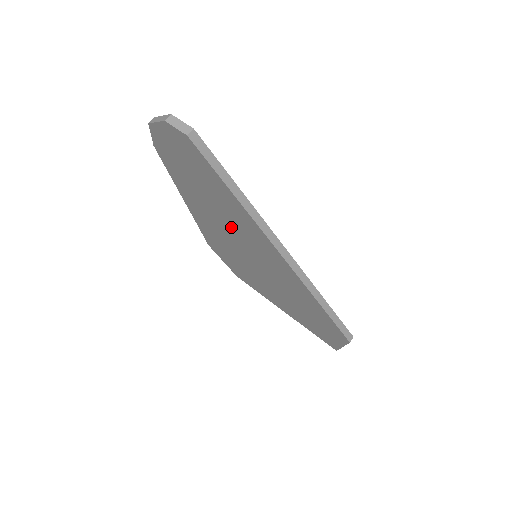
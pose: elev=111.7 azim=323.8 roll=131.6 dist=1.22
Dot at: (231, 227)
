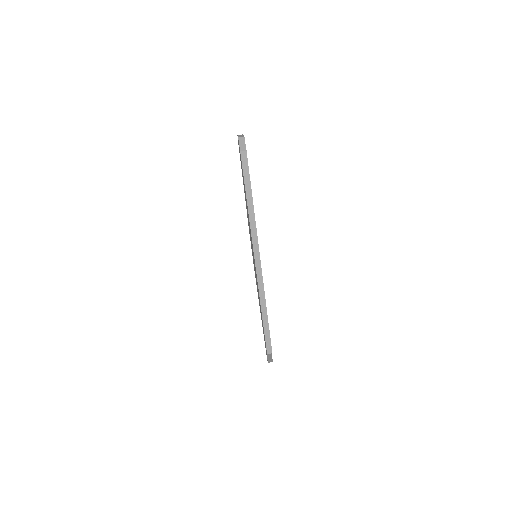
Dot at: occluded
